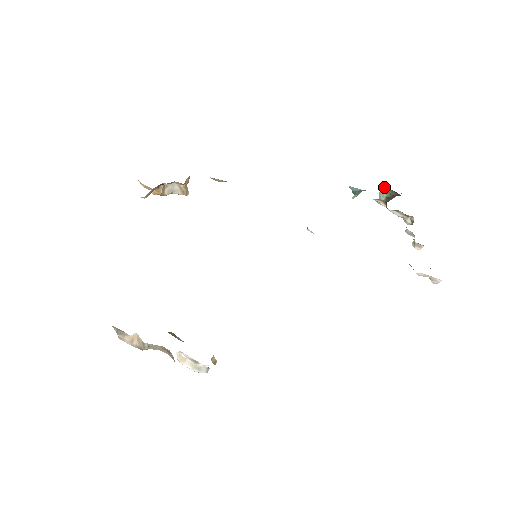
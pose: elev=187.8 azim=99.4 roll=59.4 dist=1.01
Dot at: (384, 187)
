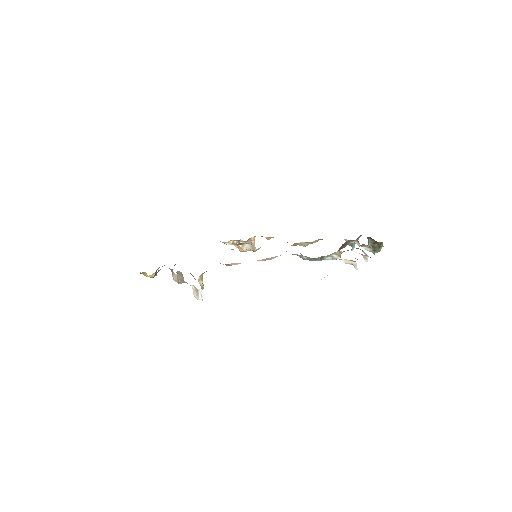
Dot at: (368, 238)
